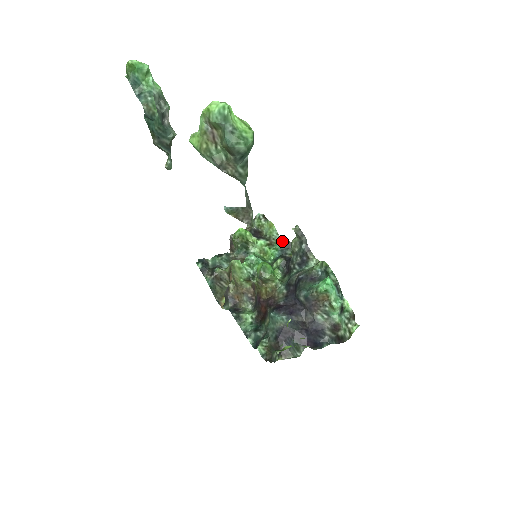
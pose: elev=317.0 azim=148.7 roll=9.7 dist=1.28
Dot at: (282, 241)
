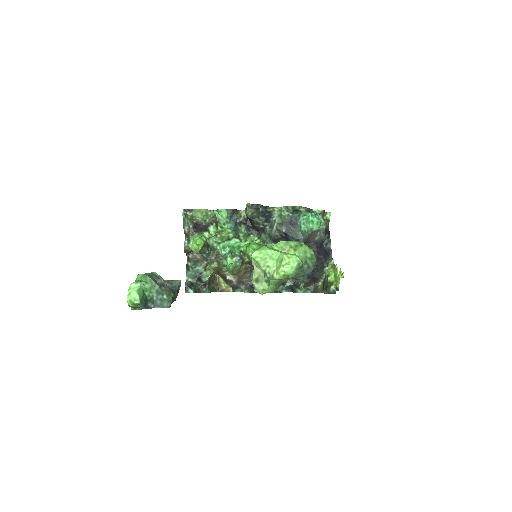
Dot at: (225, 214)
